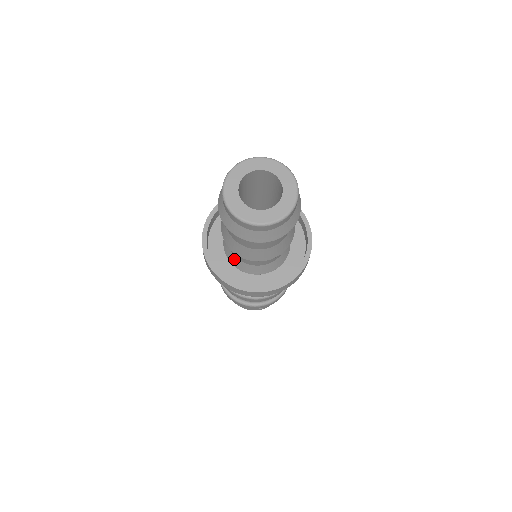
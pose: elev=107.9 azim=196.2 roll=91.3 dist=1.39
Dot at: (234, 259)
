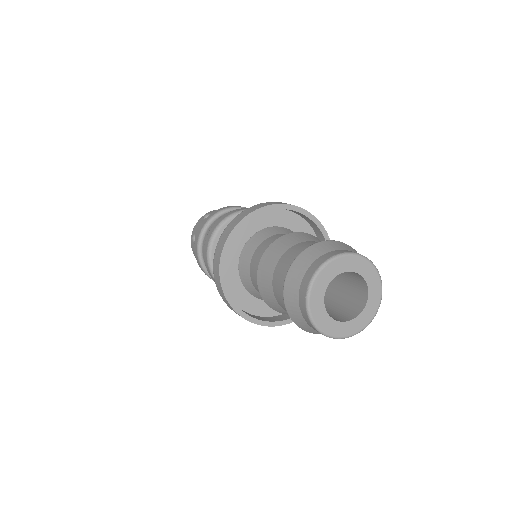
Dot at: (248, 281)
